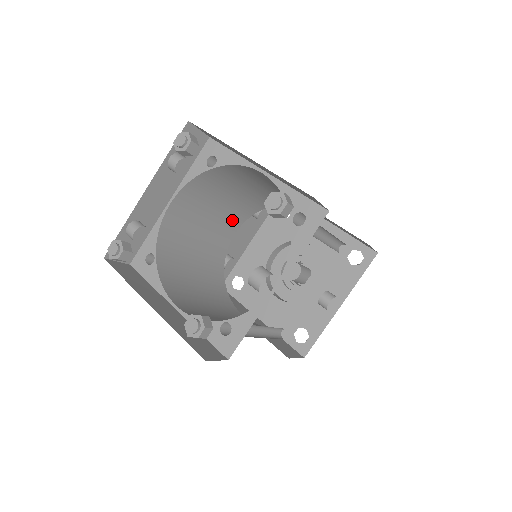
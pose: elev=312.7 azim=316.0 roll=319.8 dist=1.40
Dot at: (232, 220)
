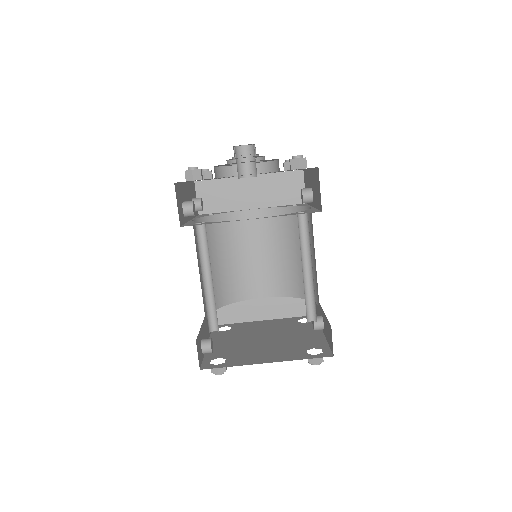
Dot at: occluded
